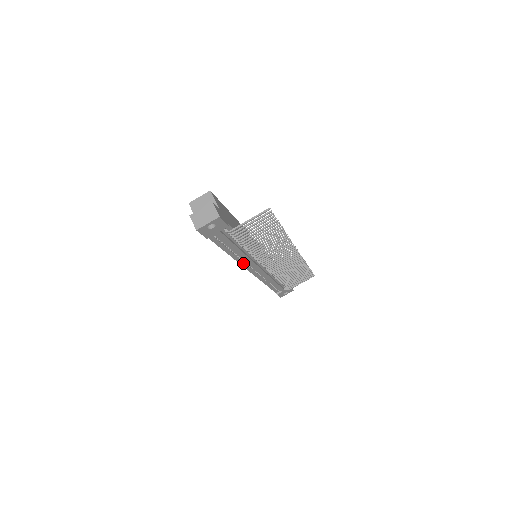
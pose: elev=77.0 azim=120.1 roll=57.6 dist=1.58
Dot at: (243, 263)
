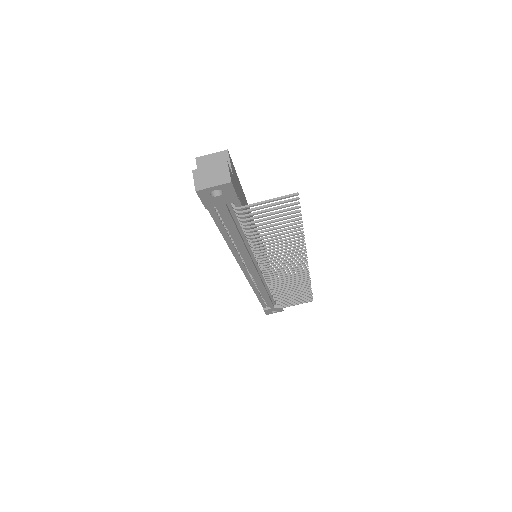
Dot at: (239, 259)
